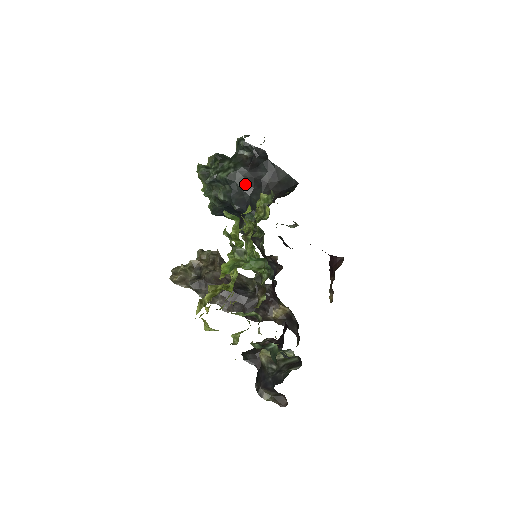
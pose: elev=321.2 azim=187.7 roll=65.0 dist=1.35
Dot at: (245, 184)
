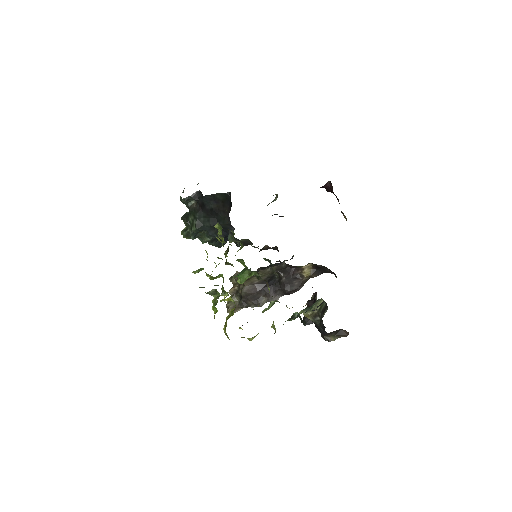
Dot at: (209, 221)
